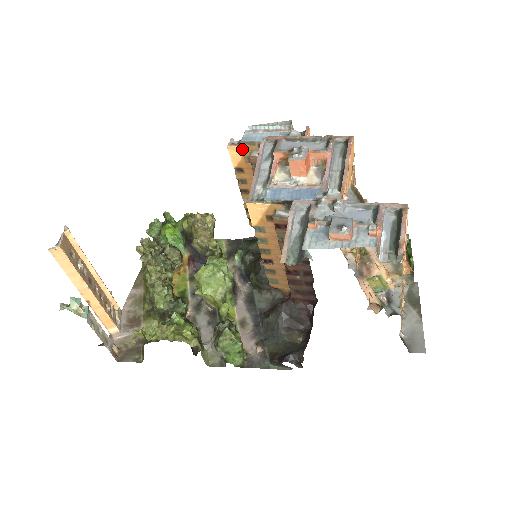
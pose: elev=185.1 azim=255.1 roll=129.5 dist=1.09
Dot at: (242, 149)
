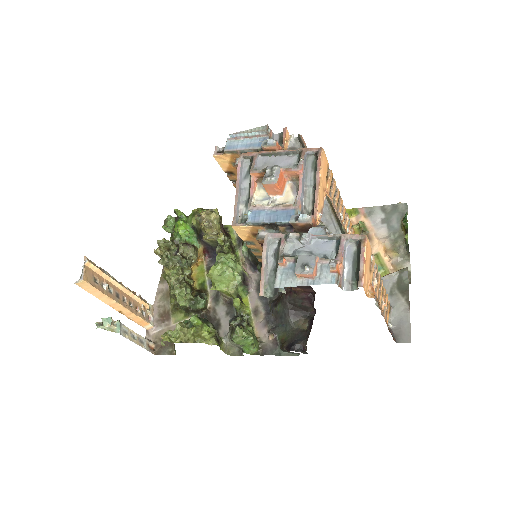
Dot at: (227, 157)
